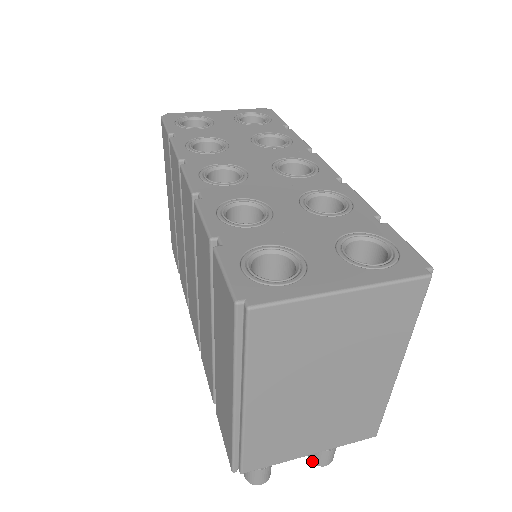
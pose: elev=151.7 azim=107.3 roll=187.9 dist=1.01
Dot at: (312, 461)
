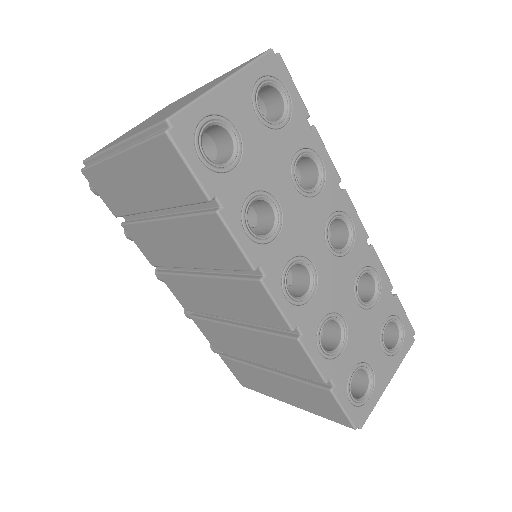
Dot at: occluded
